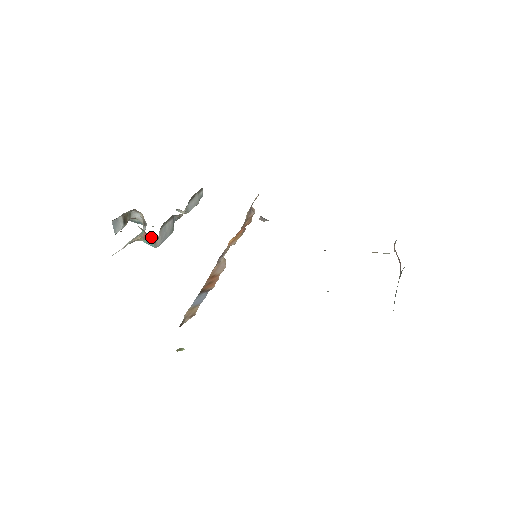
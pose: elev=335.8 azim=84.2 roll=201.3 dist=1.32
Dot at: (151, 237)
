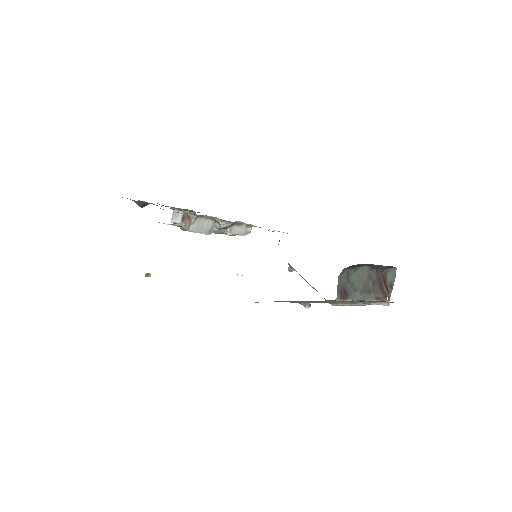
Dot at: (189, 220)
